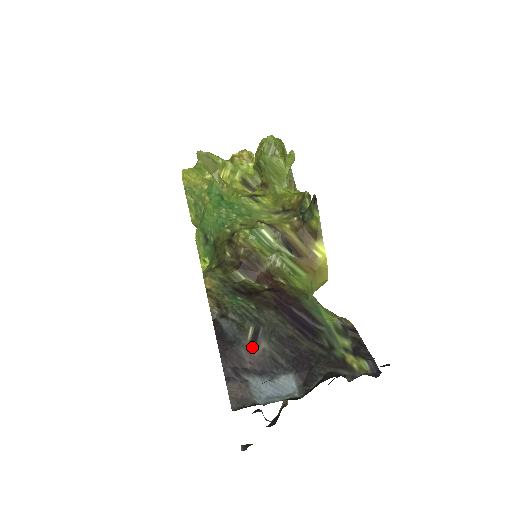
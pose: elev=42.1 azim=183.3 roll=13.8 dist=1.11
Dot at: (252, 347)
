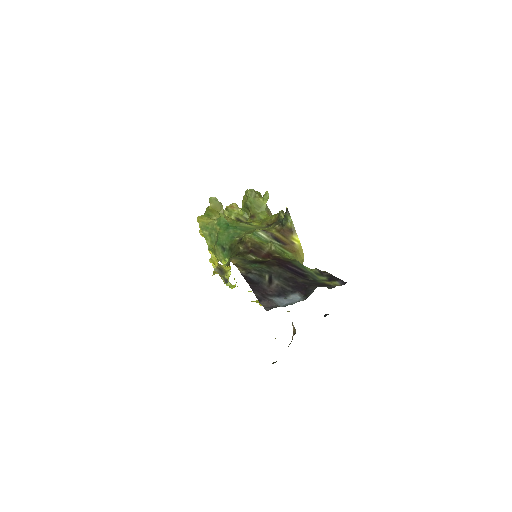
Dot at: (270, 284)
